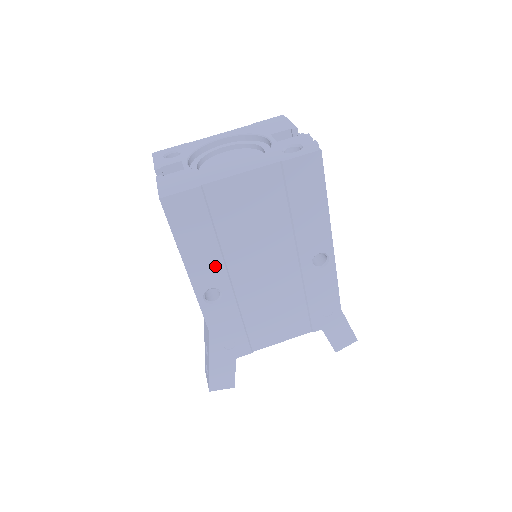
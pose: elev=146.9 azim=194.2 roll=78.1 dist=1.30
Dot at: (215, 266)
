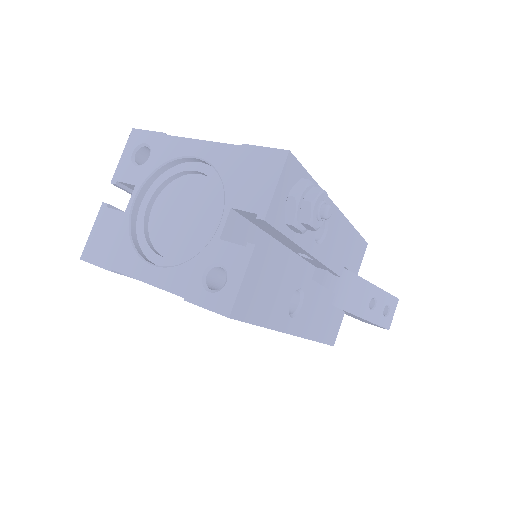
Dot at: occluded
